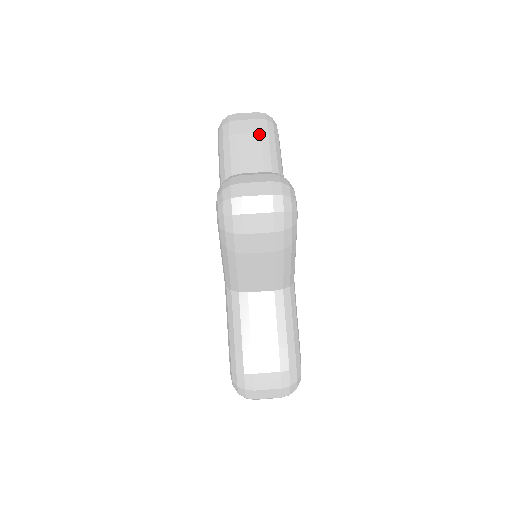
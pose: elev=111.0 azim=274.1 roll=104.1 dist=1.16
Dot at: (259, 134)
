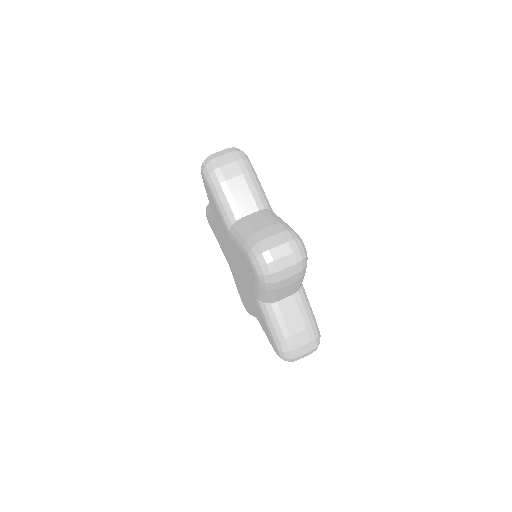
Dot at: occluded
